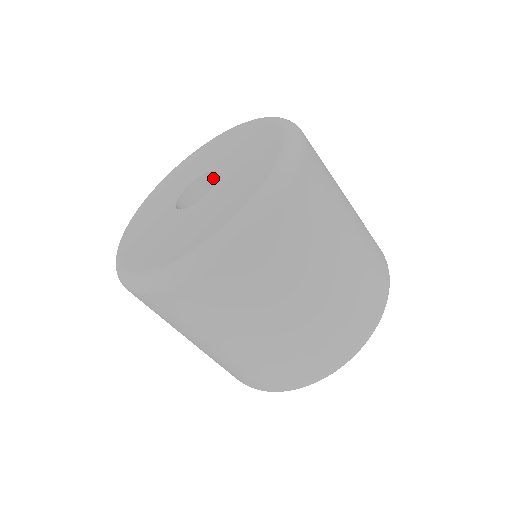
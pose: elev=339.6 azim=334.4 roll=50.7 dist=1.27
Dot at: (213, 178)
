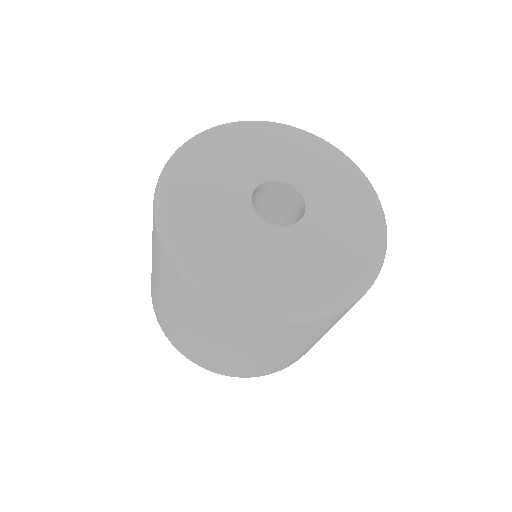
Dot at: (294, 195)
